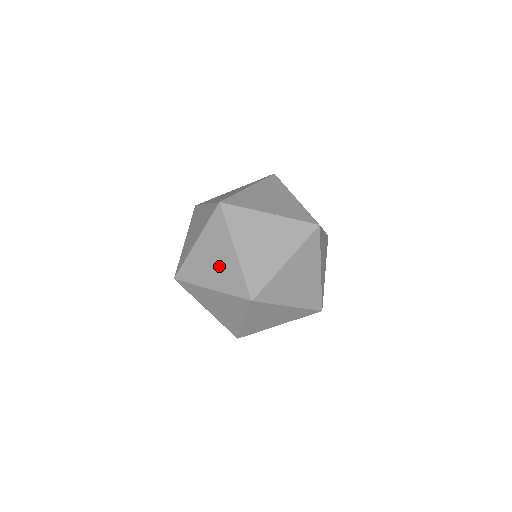
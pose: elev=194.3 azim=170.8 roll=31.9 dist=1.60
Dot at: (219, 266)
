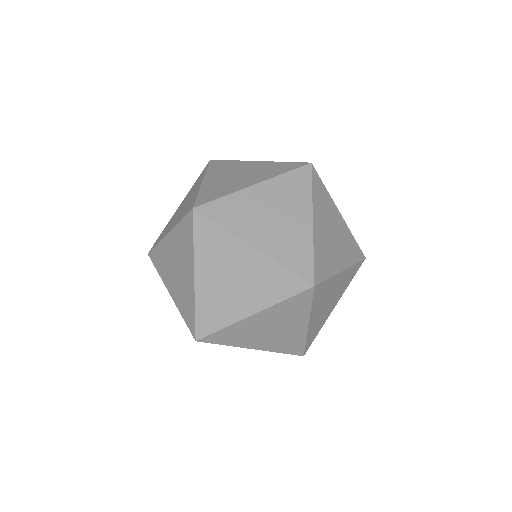
Dot at: (184, 206)
